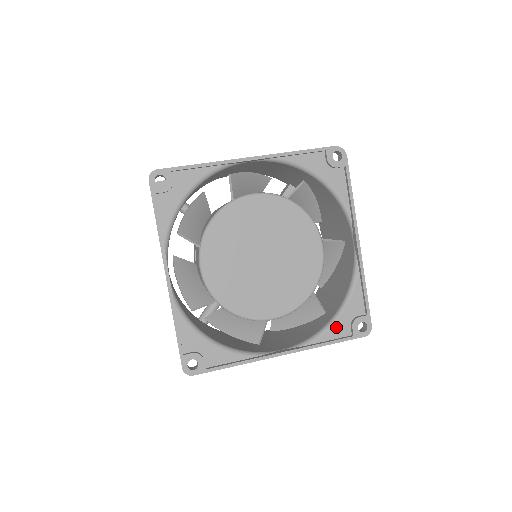
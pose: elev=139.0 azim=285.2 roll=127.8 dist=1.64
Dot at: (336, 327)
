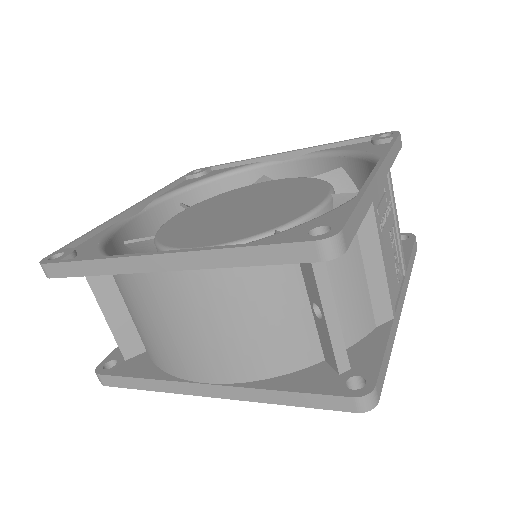
Dot at: (272, 239)
